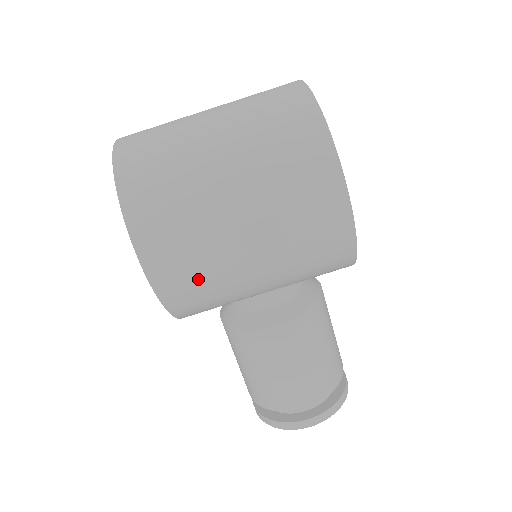
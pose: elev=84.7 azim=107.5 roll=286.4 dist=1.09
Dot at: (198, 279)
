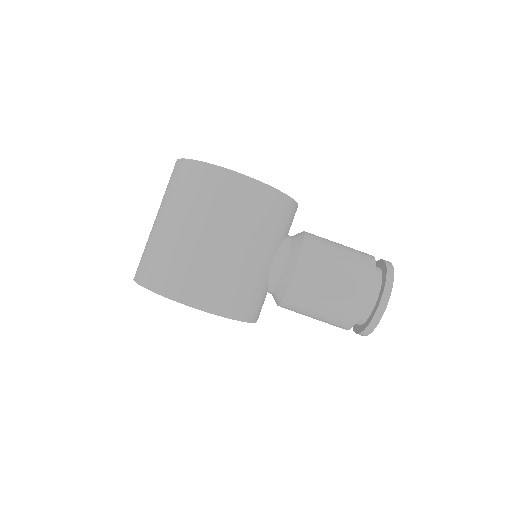
Dot at: (222, 285)
